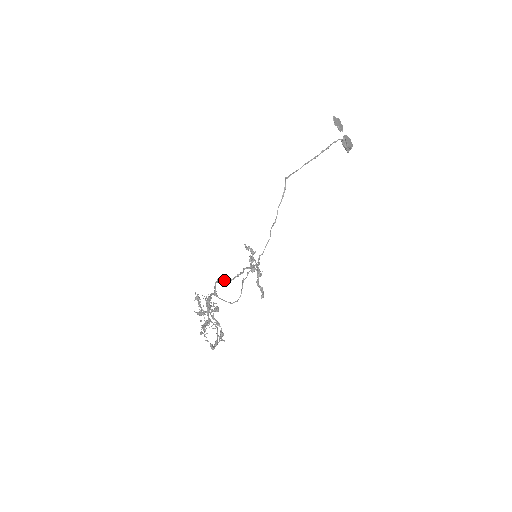
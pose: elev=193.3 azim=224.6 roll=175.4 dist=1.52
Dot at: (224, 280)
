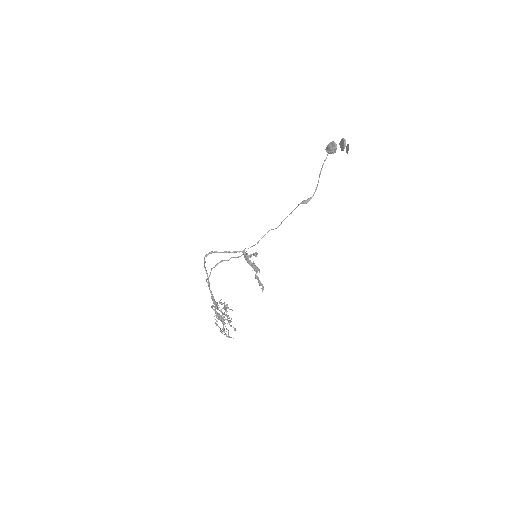
Dot at: occluded
